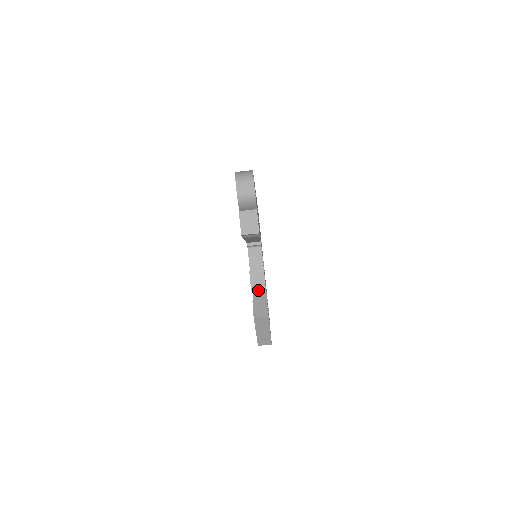
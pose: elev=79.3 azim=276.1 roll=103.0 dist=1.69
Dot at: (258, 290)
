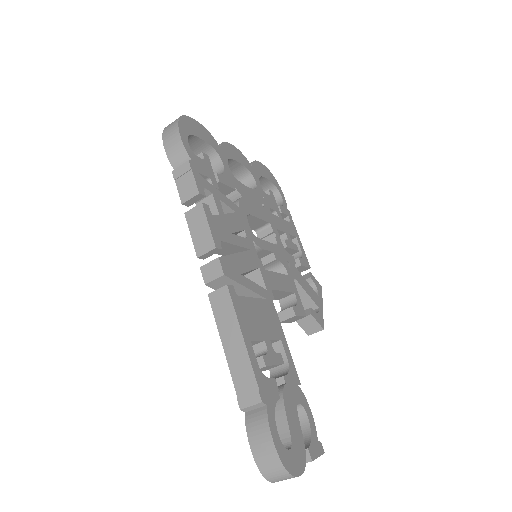
Dot at: occluded
